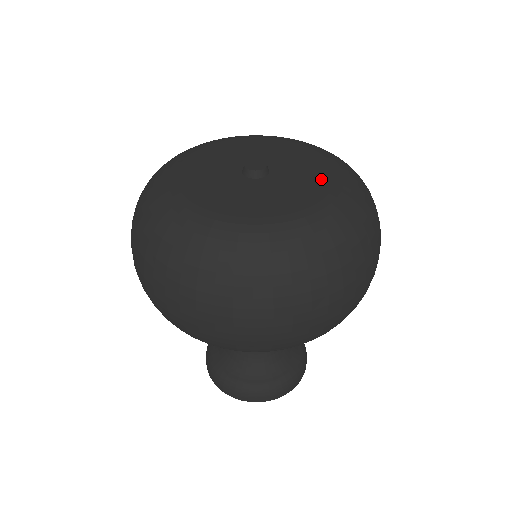
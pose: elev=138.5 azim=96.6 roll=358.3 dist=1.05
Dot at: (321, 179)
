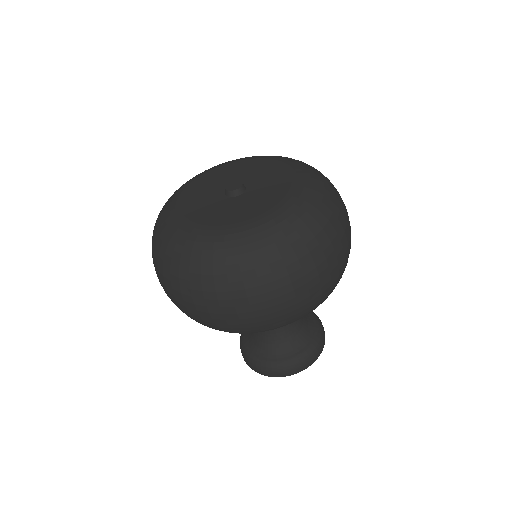
Dot at: (279, 197)
